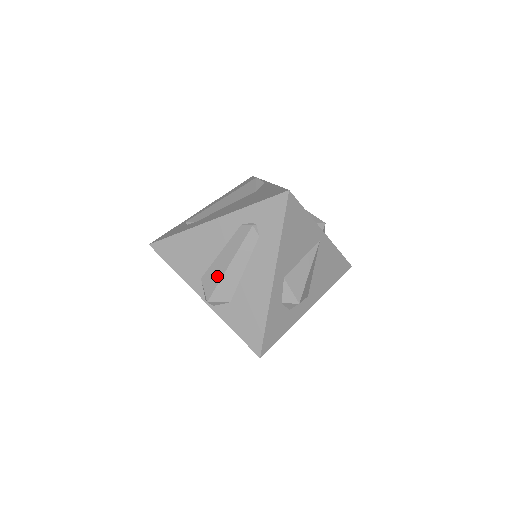
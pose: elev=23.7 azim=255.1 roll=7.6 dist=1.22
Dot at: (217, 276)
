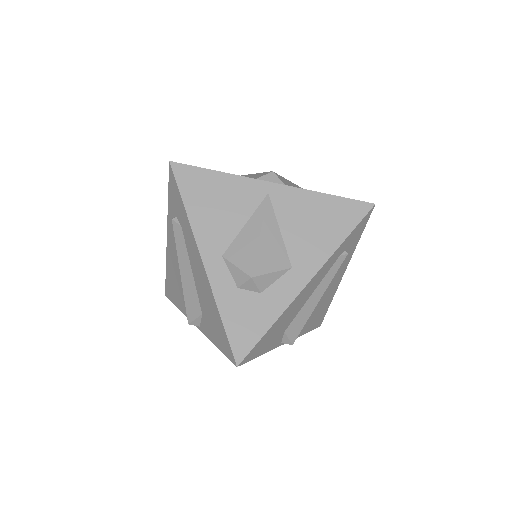
Dot at: (183, 291)
